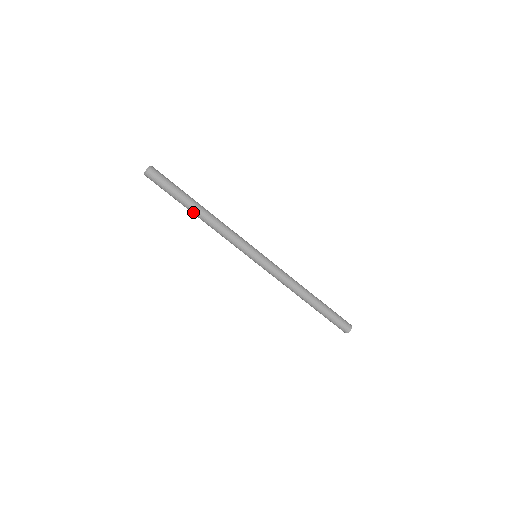
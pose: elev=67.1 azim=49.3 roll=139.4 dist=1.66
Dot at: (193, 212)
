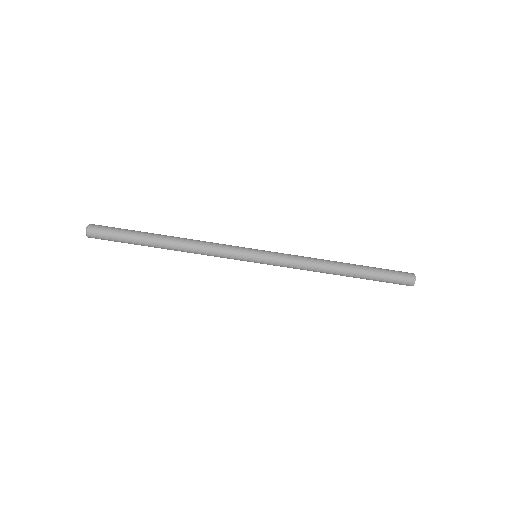
Dot at: (160, 245)
